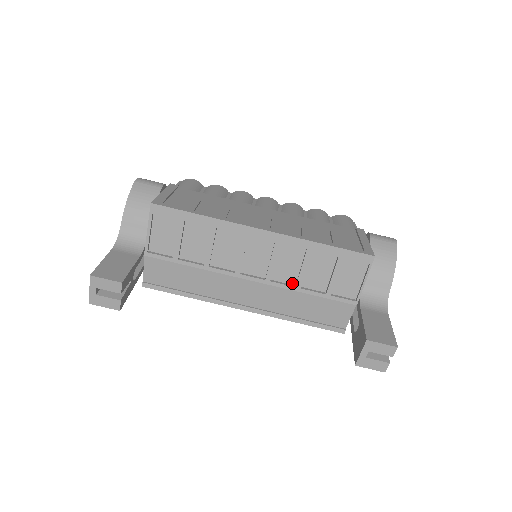
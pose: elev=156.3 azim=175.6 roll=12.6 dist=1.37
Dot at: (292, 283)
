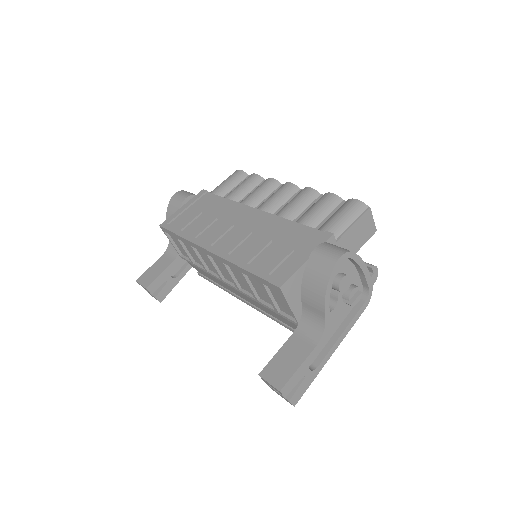
Dot at: occluded
